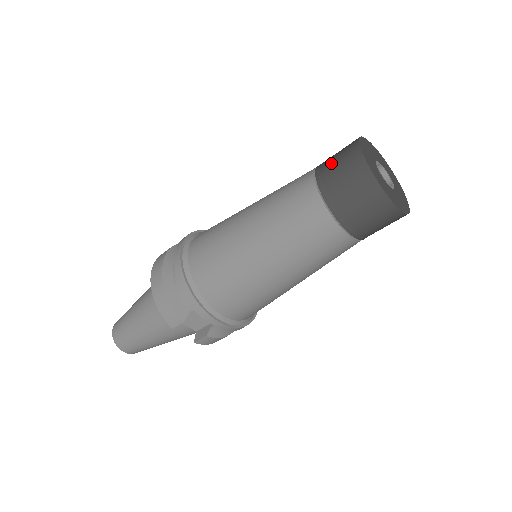
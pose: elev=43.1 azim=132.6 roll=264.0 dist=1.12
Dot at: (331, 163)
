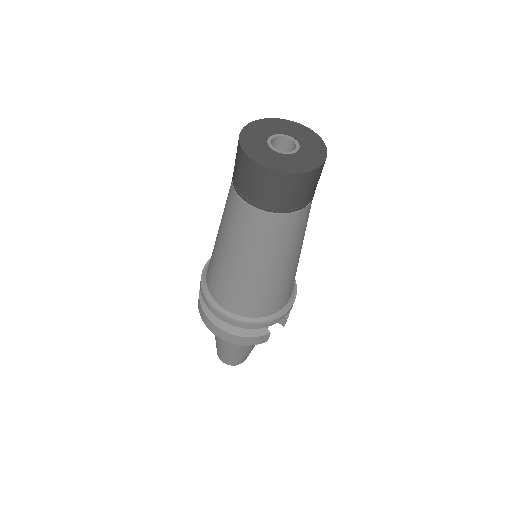
Dot at: (248, 187)
